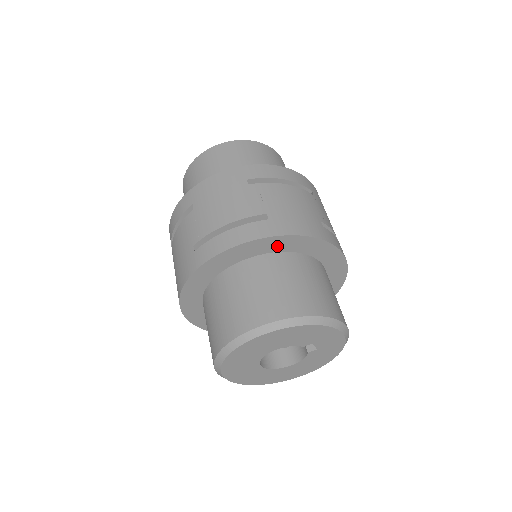
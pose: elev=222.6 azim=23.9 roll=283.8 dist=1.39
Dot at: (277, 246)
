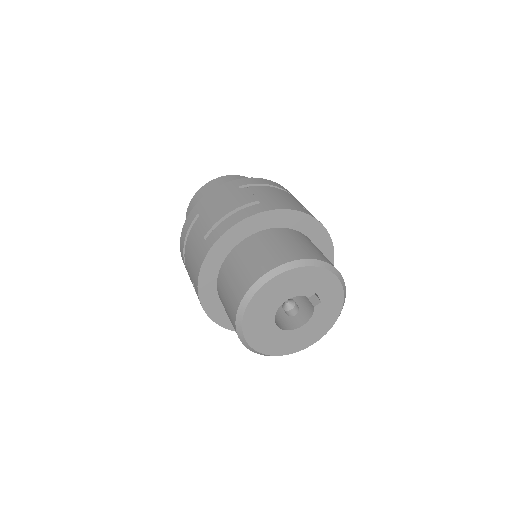
Dot at: (271, 222)
